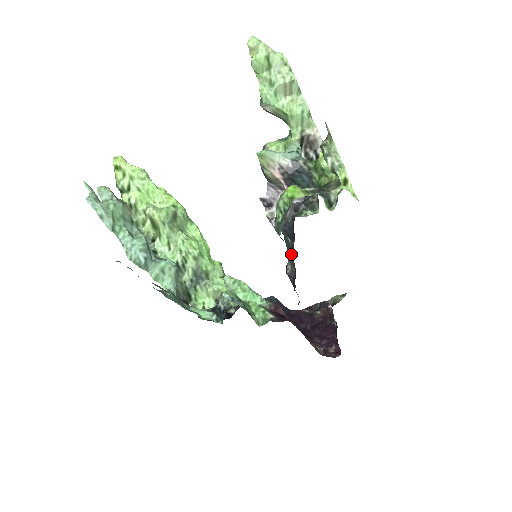
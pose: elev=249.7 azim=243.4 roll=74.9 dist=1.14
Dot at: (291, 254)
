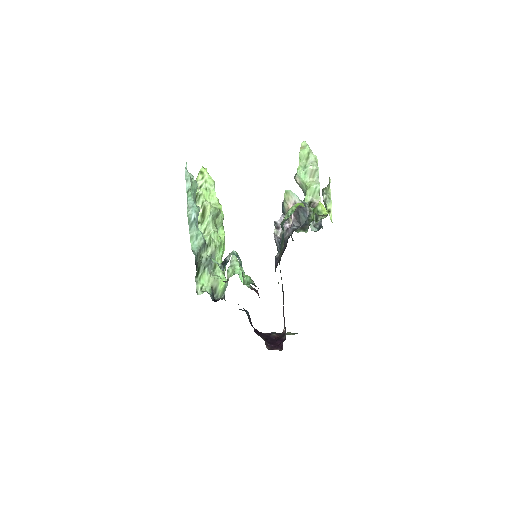
Dot at: (282, 247)
